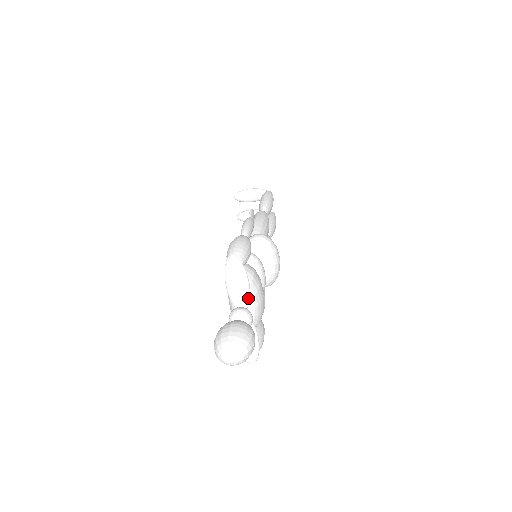
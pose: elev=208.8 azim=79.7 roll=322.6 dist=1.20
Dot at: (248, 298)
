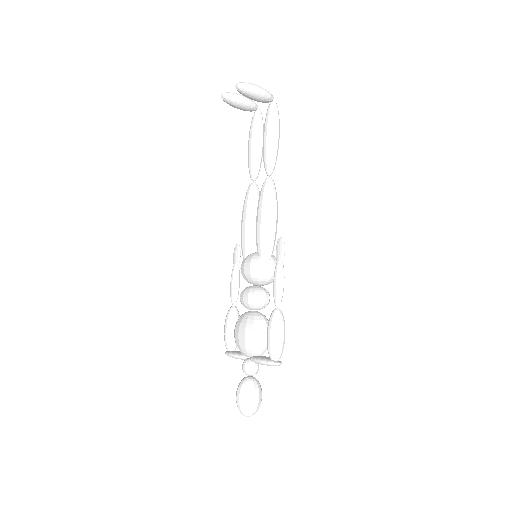
Dot at: occluded
